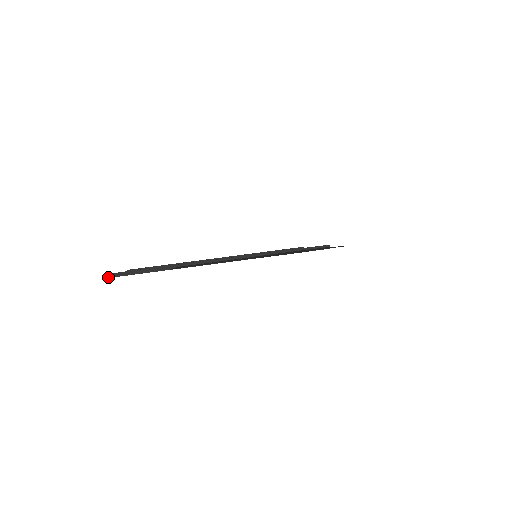
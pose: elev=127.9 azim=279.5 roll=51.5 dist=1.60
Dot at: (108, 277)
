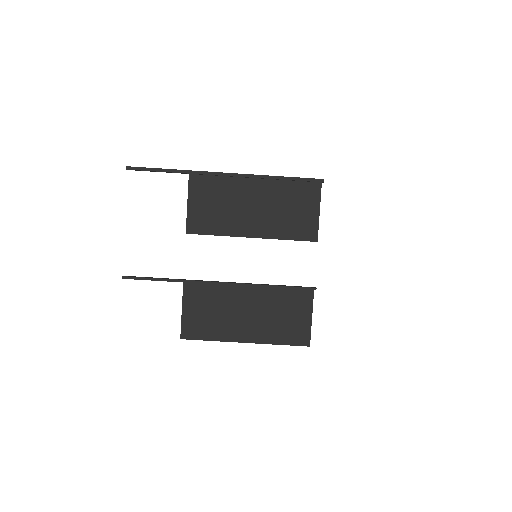
Dot at: occluded
